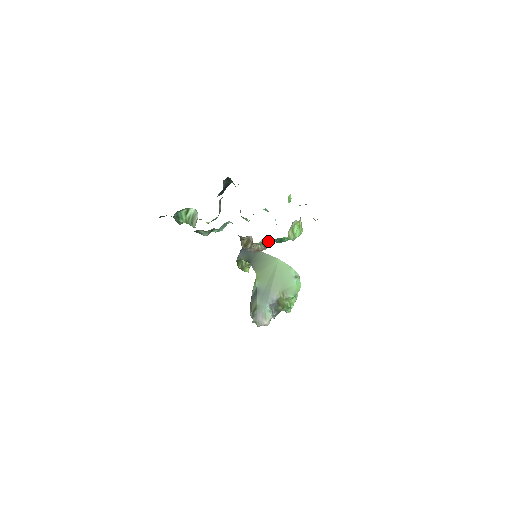
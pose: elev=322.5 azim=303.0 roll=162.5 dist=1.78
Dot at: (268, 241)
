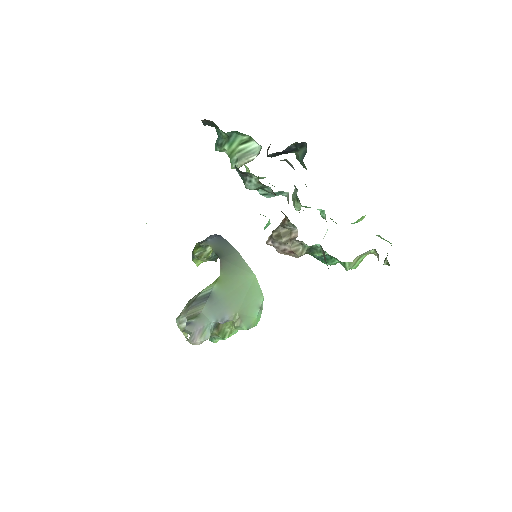
Dot at: (317, 250)
